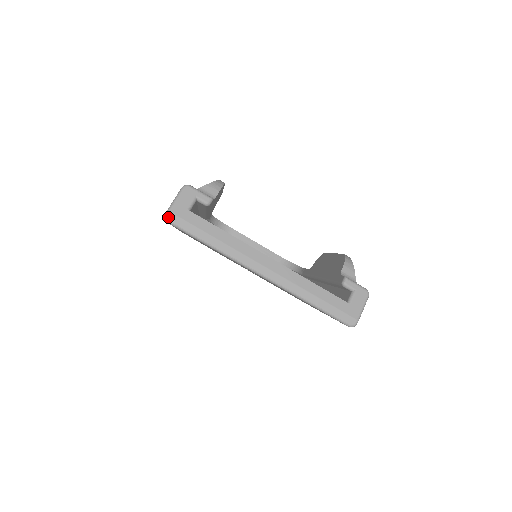
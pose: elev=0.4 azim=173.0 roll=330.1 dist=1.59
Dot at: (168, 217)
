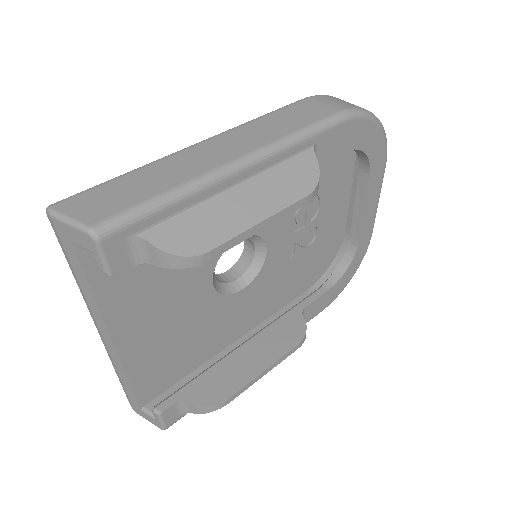
Dot at: (47, 214)
